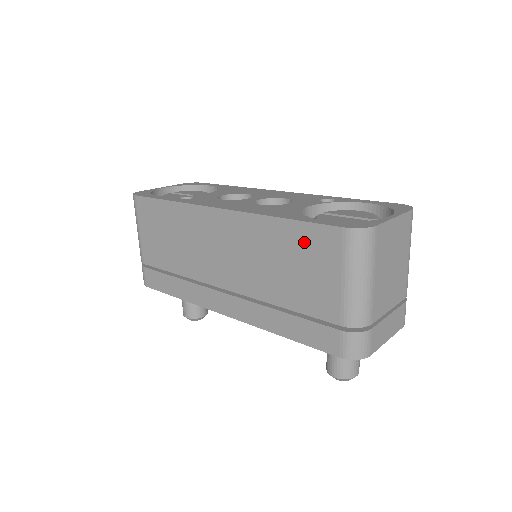
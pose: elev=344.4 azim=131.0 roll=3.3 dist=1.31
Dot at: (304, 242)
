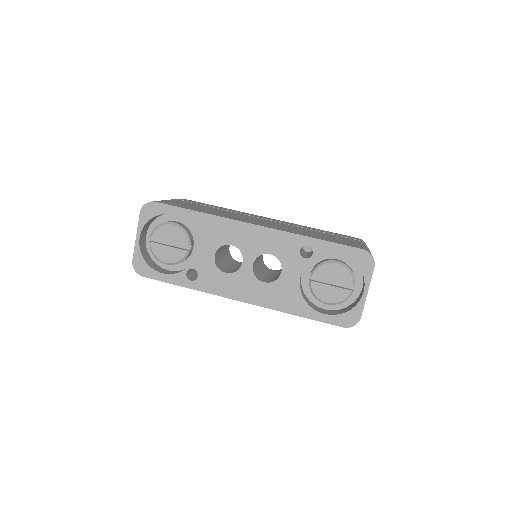
Dot at: occluded
